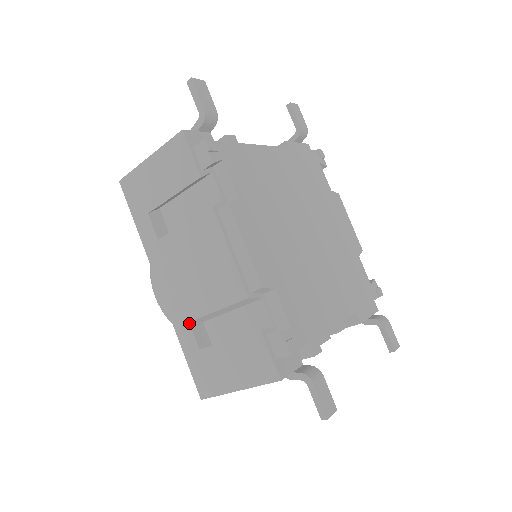
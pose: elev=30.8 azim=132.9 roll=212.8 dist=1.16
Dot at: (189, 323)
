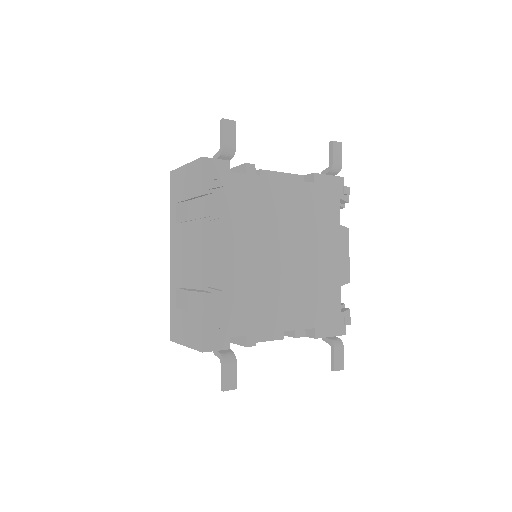
Dot at: (176, 288)
